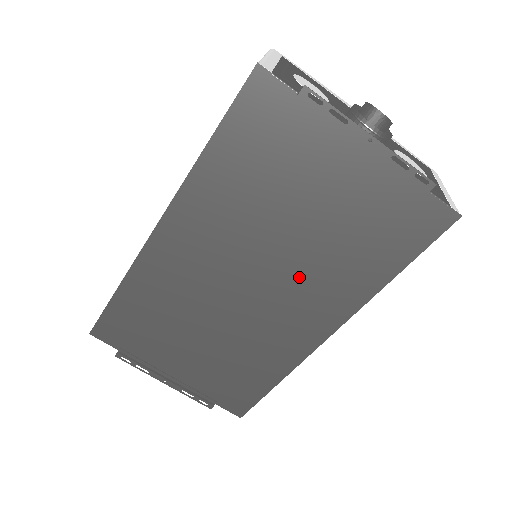
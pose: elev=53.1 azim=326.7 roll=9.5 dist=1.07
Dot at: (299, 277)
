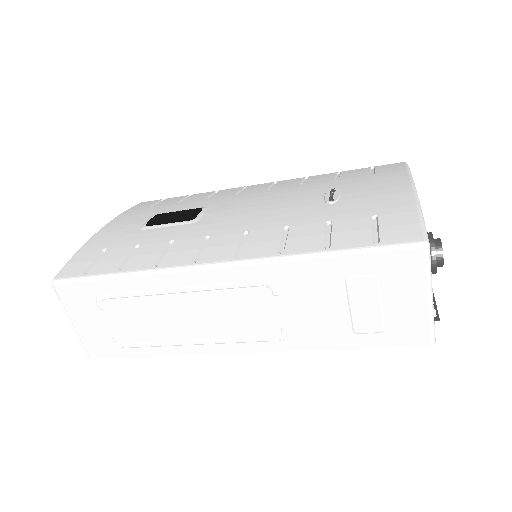
Dot at: occluded
